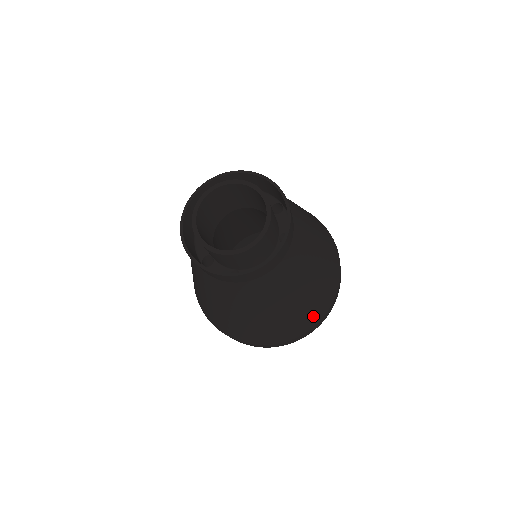
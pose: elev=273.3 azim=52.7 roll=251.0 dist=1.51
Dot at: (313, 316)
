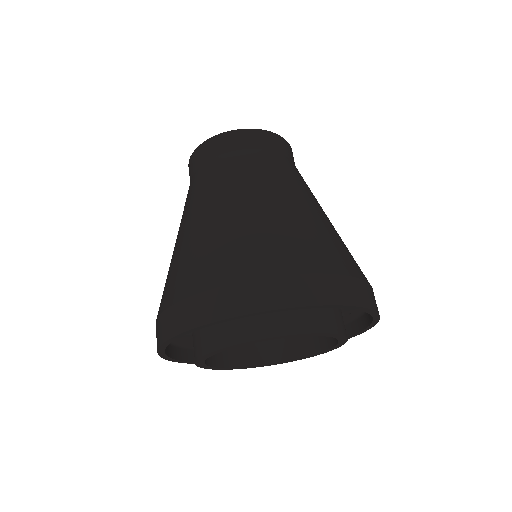
Dot at: (290, 253)
